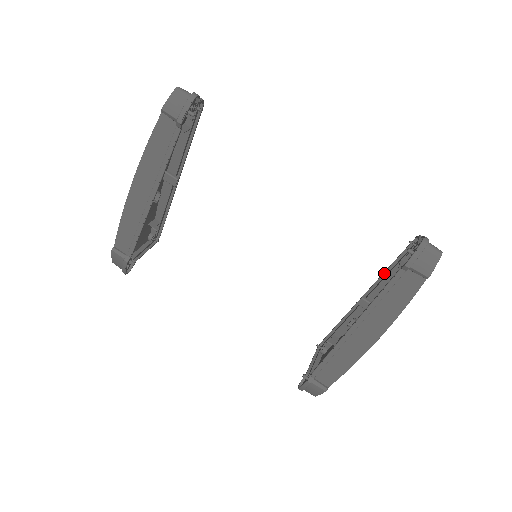
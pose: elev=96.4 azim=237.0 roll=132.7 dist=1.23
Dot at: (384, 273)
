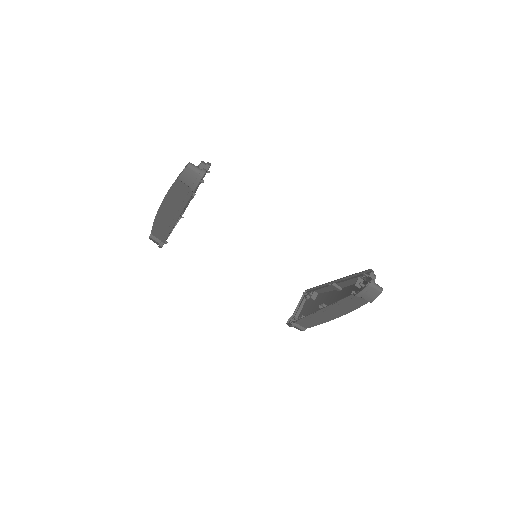
Dot at: (348, 277)
